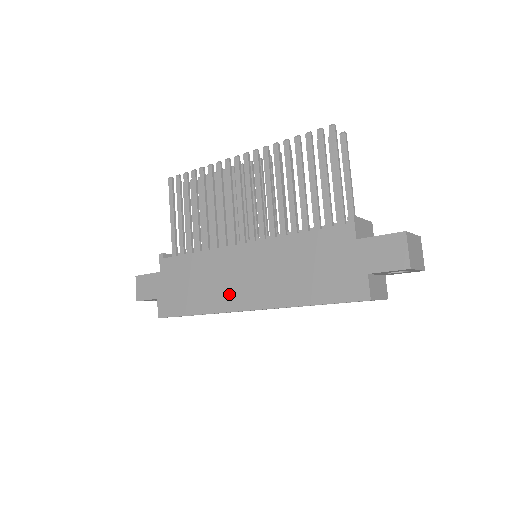
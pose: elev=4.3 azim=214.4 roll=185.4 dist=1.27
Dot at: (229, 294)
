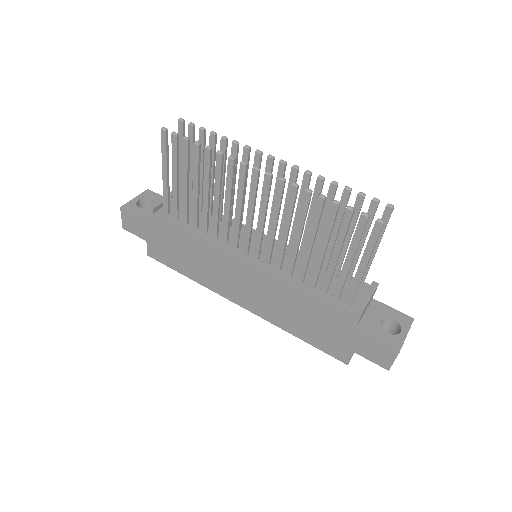
Dot at: (224, 285)
